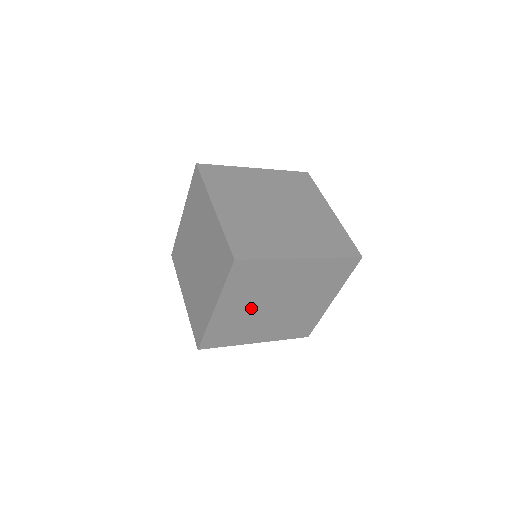
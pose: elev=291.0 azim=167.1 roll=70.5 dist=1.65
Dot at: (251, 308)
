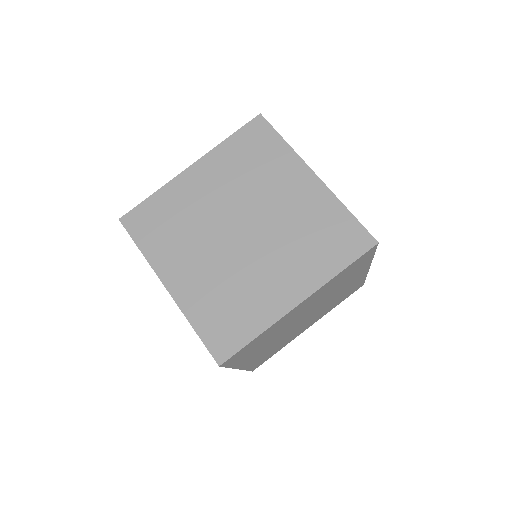
Dot at: (300, 314)
